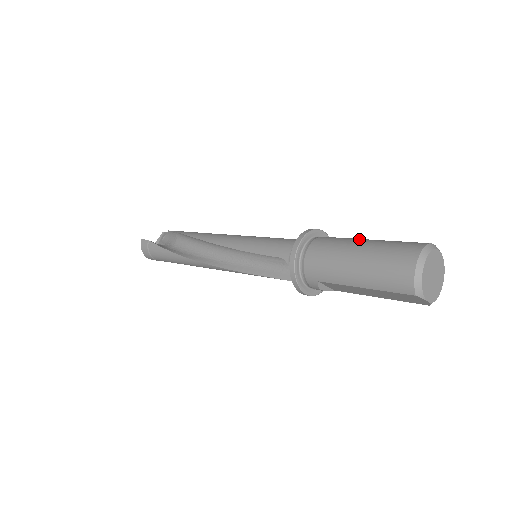
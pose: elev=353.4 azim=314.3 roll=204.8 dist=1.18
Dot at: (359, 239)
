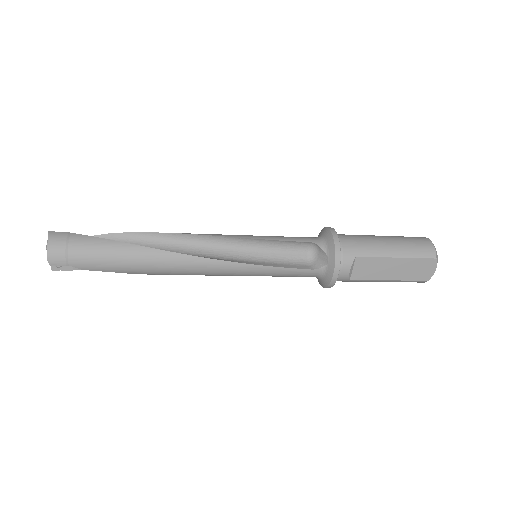
Dot at: occluded
